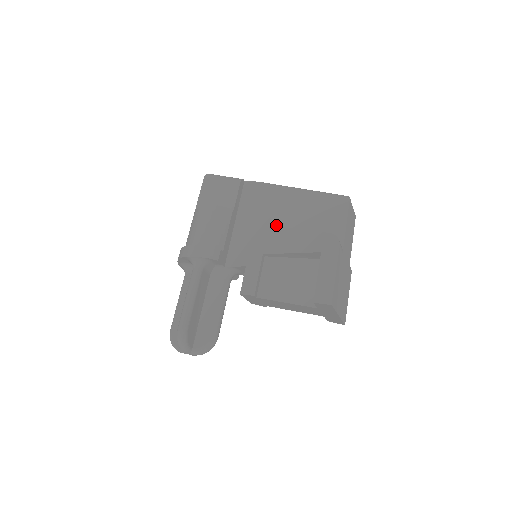
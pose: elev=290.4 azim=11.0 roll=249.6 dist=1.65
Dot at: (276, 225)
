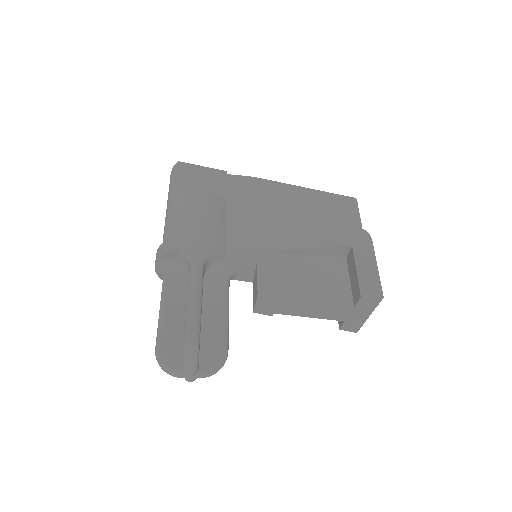
Dot at: (284, 220)
